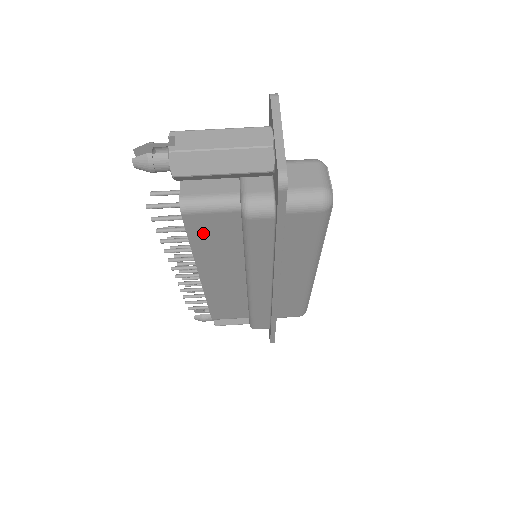
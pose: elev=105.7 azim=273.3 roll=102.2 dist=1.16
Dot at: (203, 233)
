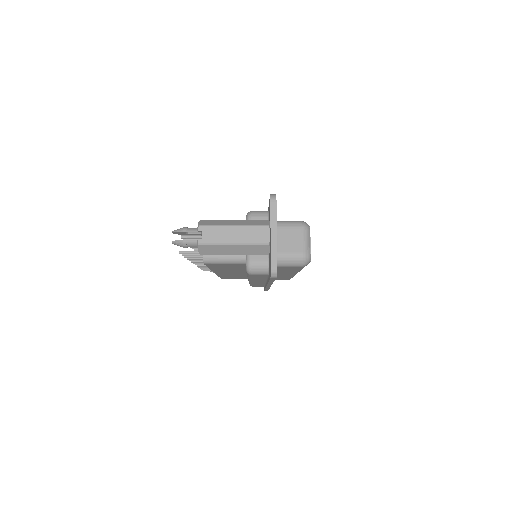
Dot at: (218, 266)
